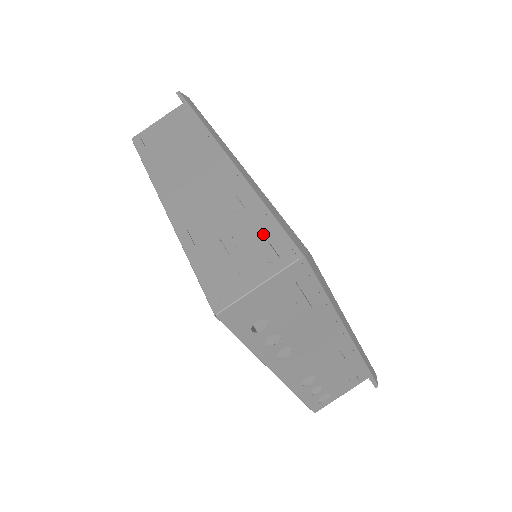
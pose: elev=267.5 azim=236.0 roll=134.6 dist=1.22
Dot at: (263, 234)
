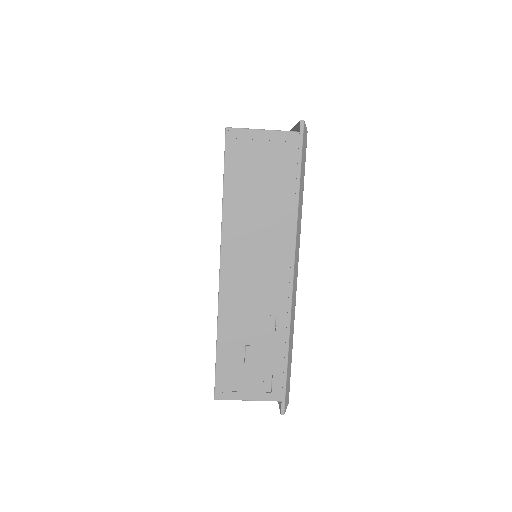
Dot at: (273, 366)
